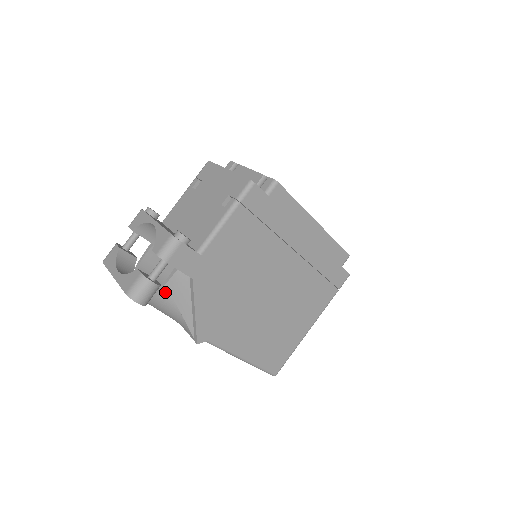
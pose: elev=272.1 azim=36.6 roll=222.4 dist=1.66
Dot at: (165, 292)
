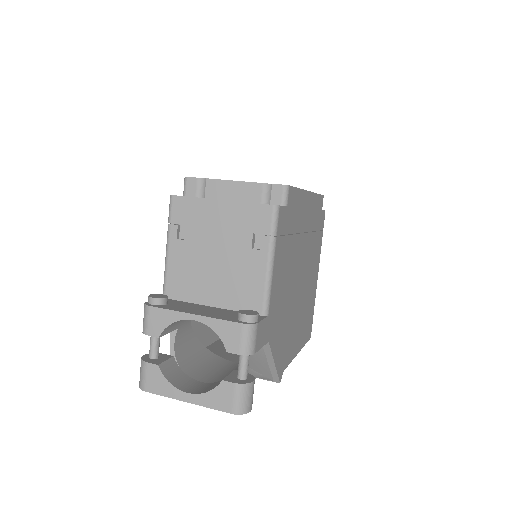
Dot at: occluded
